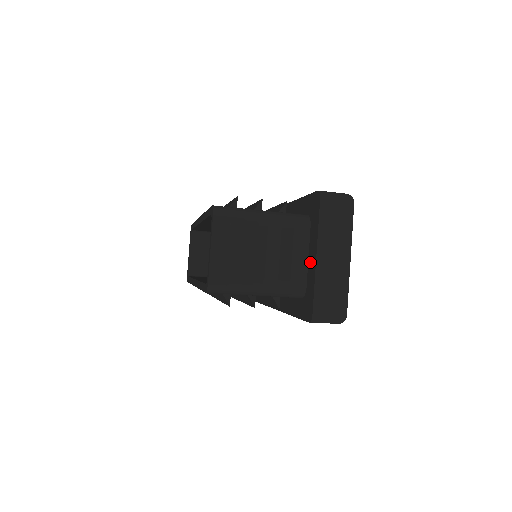
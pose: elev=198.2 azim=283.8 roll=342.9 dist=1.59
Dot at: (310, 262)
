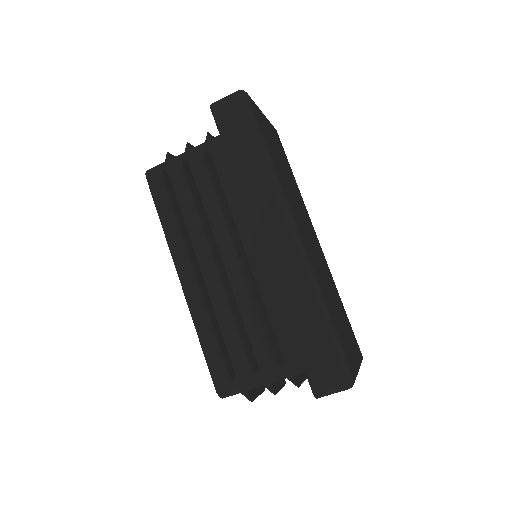
Dot at: occluded
